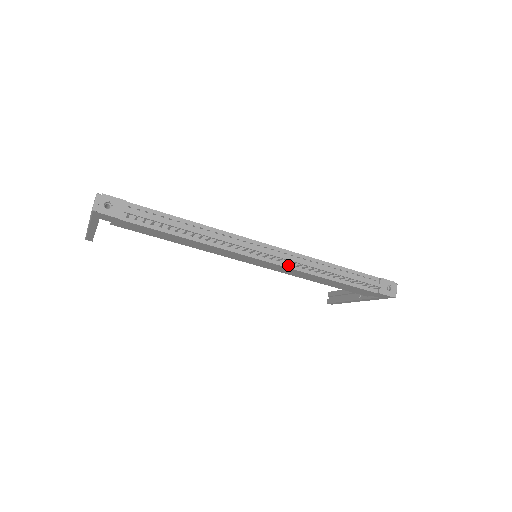
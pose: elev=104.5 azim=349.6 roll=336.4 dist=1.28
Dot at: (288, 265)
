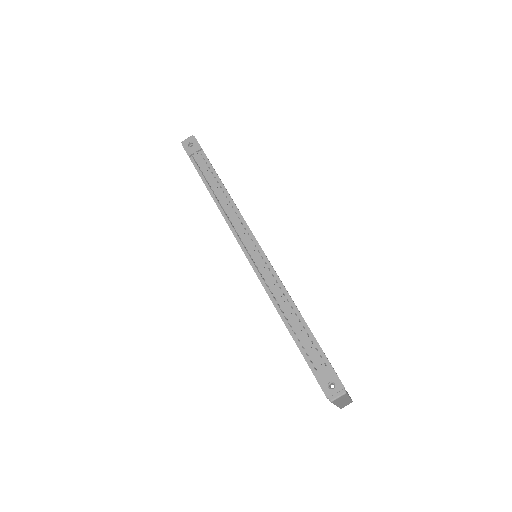
Dot at: (259, 273)
